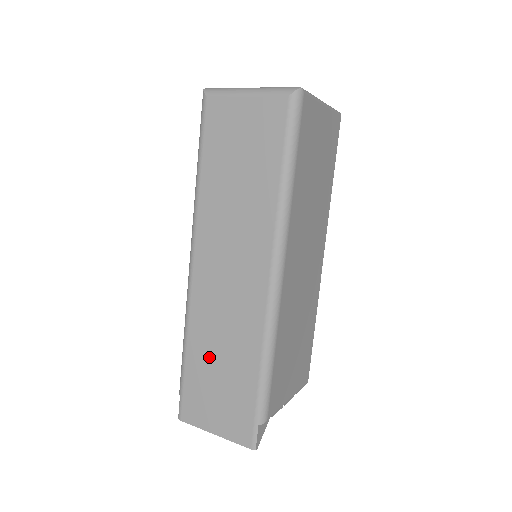
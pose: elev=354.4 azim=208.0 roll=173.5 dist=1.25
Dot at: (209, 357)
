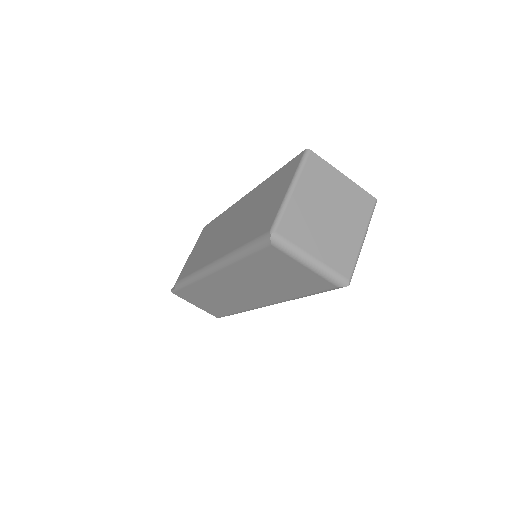
Dot at: (205, 295)
